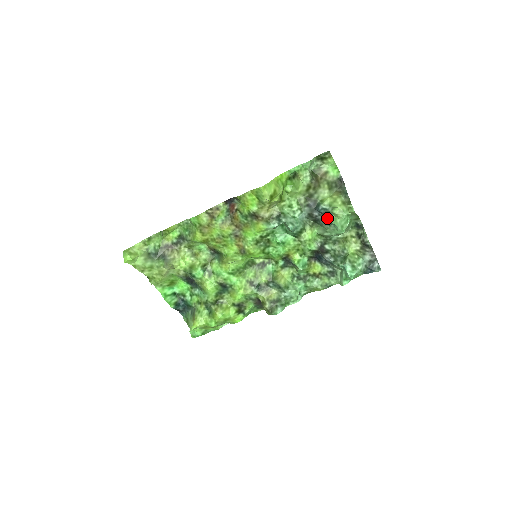
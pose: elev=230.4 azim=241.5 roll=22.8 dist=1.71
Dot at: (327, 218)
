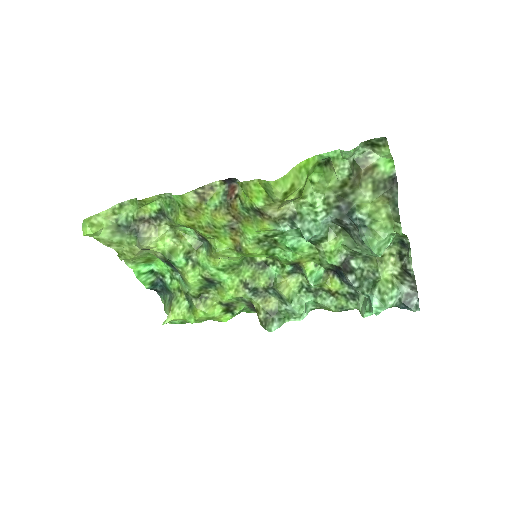
Dot at: (360, 237)
